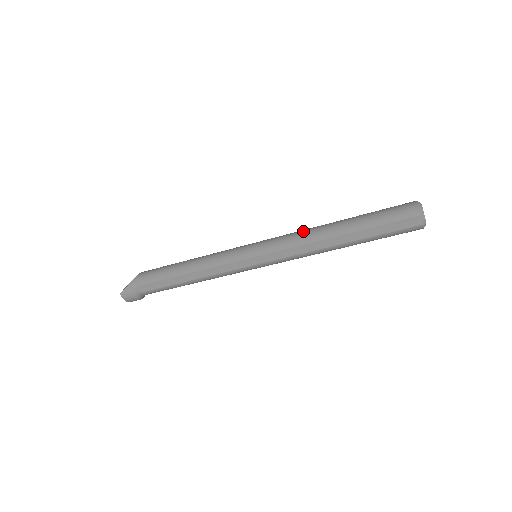
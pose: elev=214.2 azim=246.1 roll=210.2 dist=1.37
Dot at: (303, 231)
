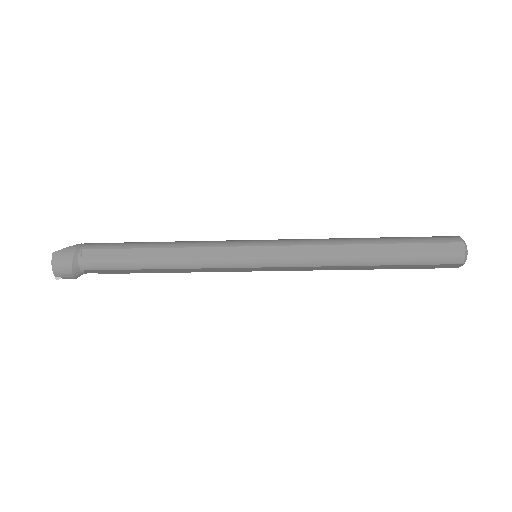
Dot at: occluded
